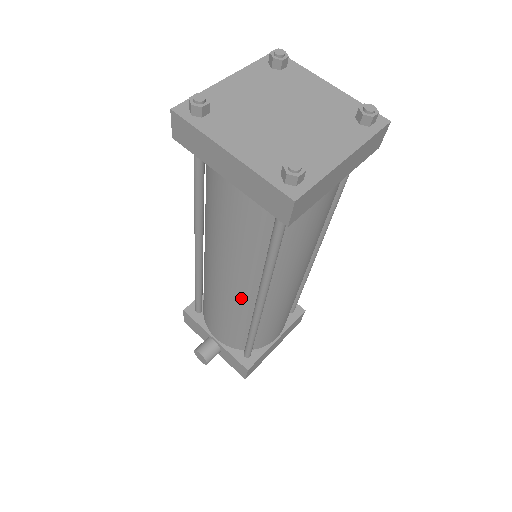
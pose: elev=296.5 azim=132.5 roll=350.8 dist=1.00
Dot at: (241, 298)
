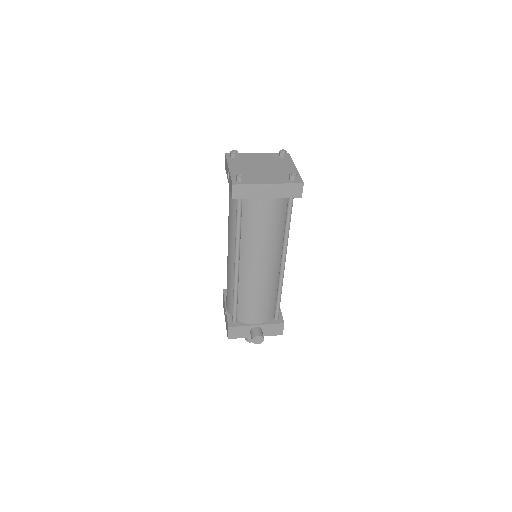
Dot at: (273, 271)
